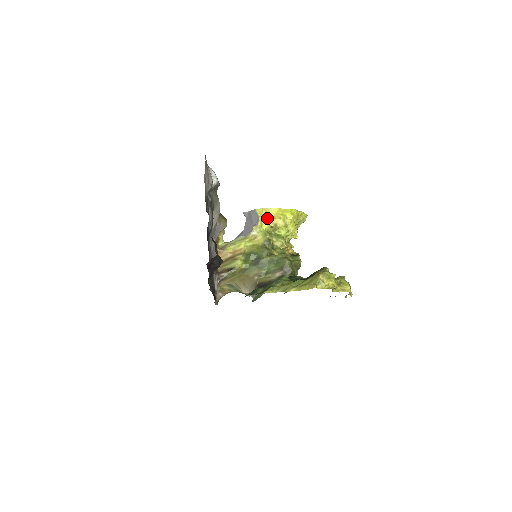
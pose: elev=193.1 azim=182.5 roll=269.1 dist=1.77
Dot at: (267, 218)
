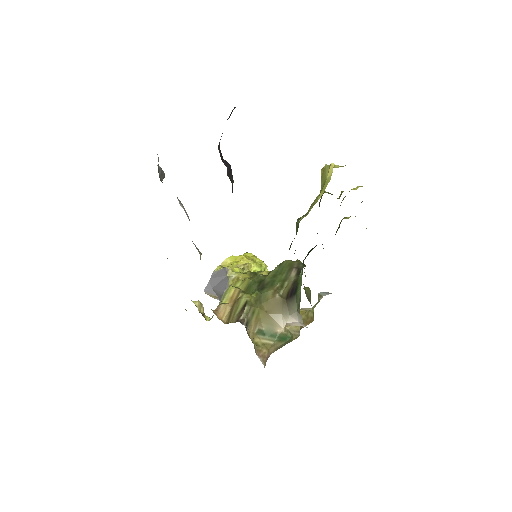
Dot at: (231, 265)
